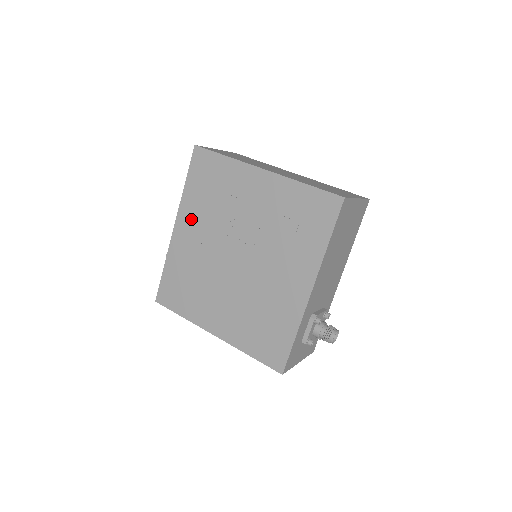
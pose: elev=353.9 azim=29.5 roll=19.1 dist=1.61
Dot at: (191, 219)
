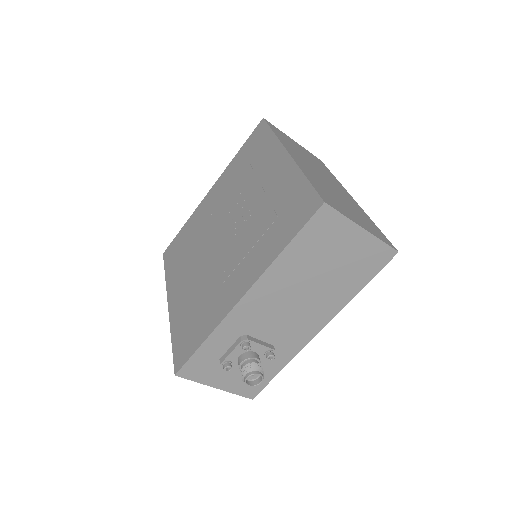
Dot at: (221, 187)
